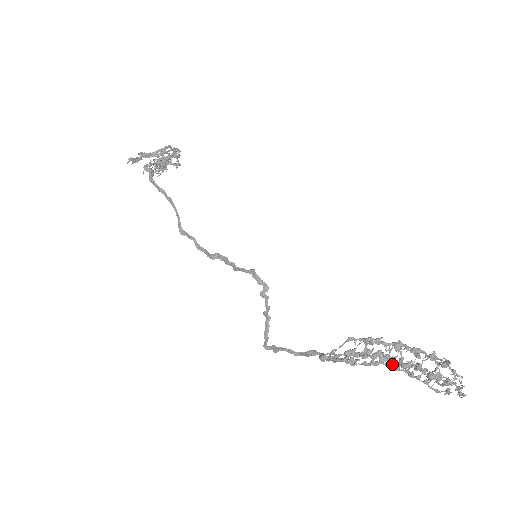
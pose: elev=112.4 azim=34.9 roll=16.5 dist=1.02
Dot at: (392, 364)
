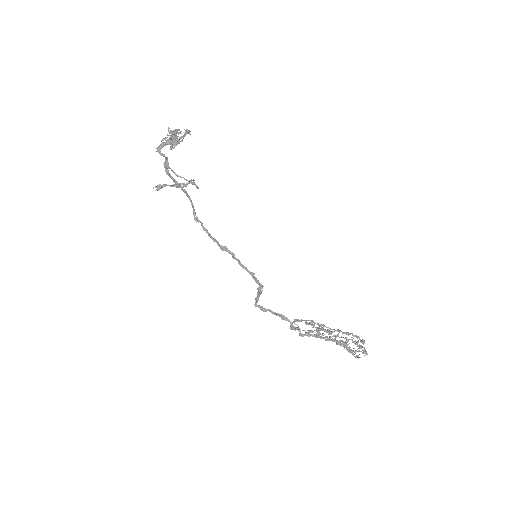
Dot at: occluded
